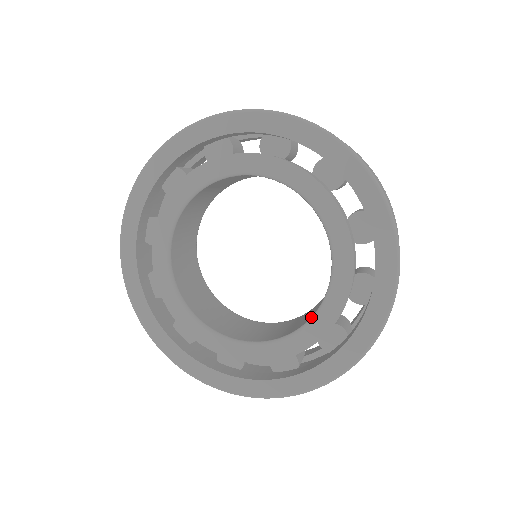
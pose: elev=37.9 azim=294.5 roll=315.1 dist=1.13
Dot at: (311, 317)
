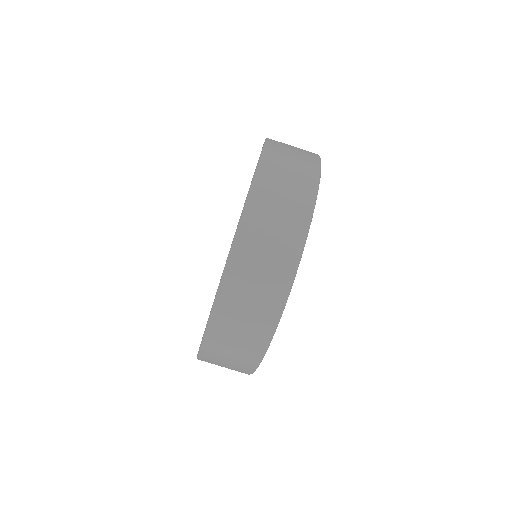
Dot at: occluded
